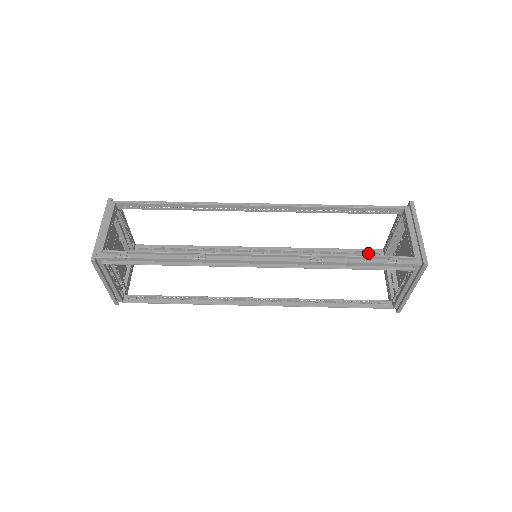
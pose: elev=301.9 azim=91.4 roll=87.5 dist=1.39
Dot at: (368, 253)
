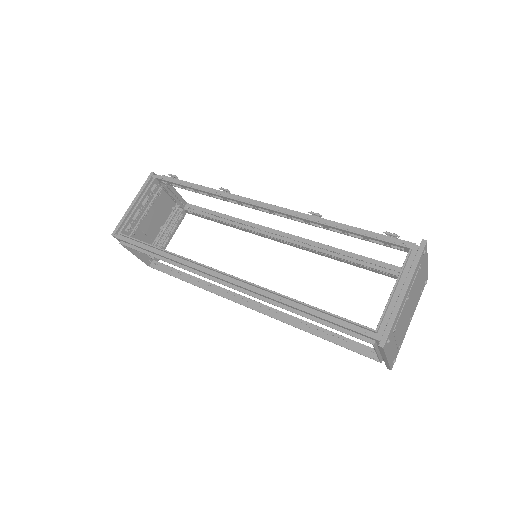
Dot at: (365, 345)
